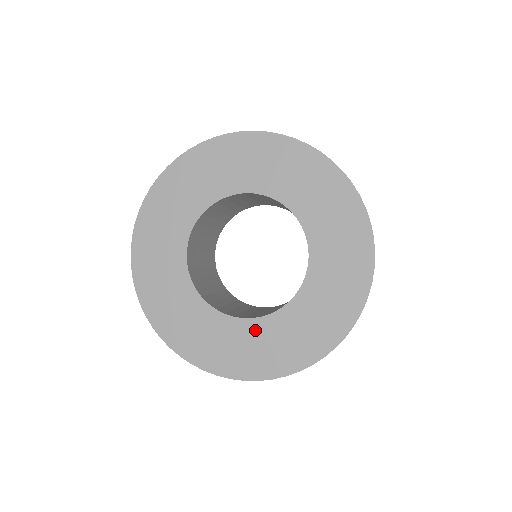
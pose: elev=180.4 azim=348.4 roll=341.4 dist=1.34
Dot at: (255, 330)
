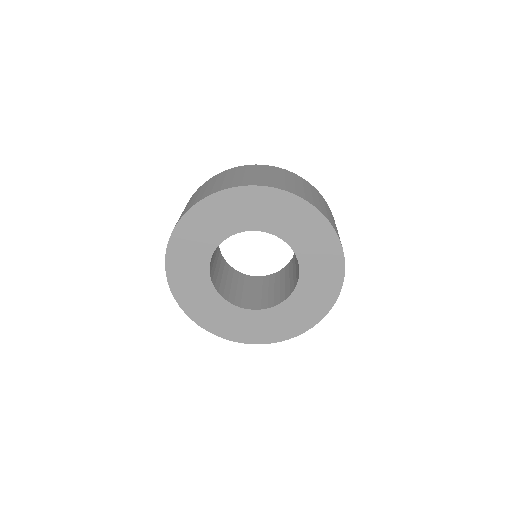
Dot at: (302, 293)
